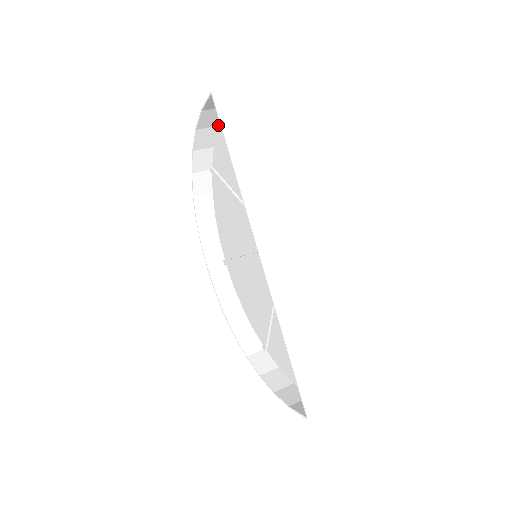
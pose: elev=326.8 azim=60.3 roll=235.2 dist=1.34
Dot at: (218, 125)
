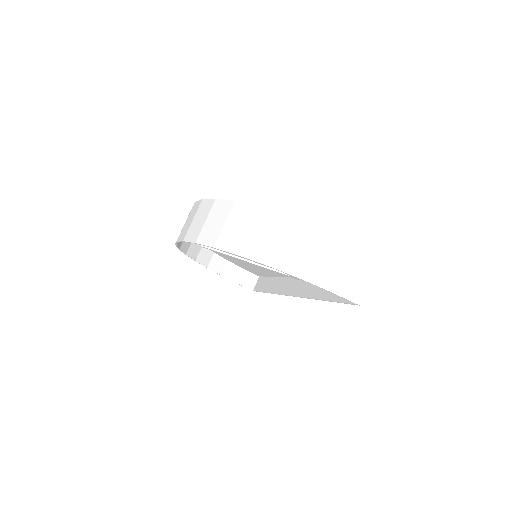
Dot at: (309, 254)
